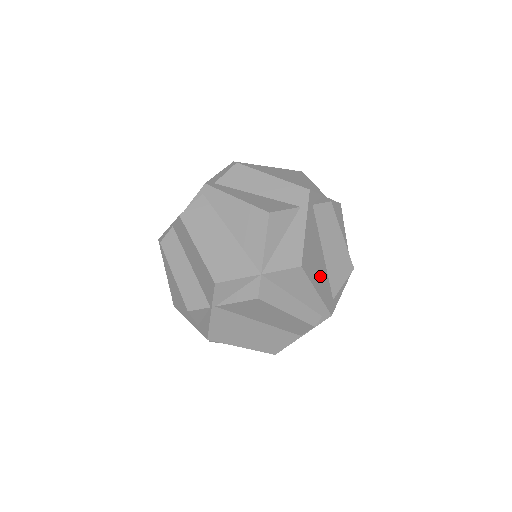
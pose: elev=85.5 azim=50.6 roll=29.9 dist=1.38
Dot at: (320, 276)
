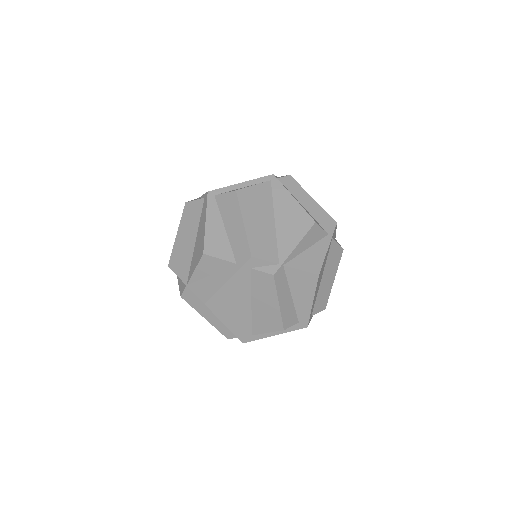
Dot at: (236, 316)
